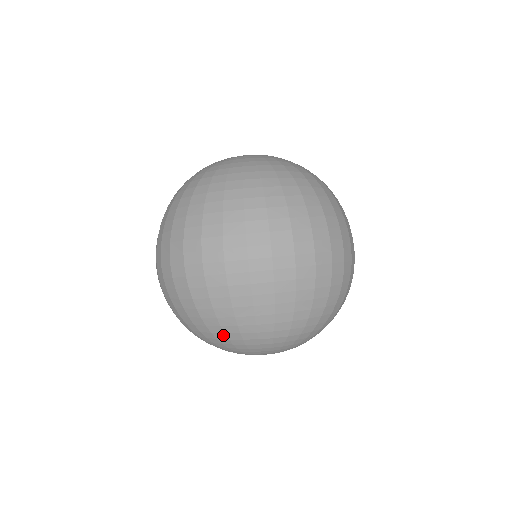
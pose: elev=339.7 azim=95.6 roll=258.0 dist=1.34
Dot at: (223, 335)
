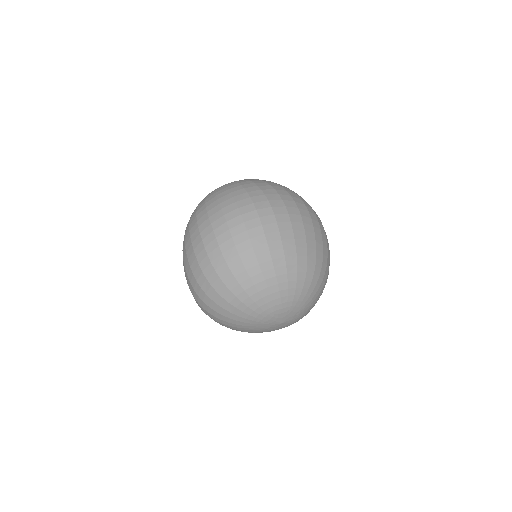
Dot at: (284, 269)
